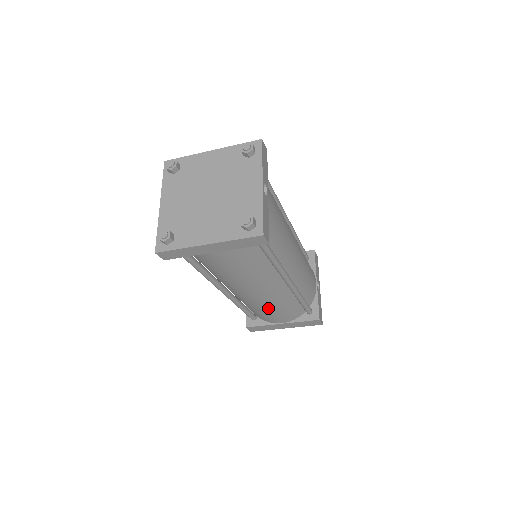
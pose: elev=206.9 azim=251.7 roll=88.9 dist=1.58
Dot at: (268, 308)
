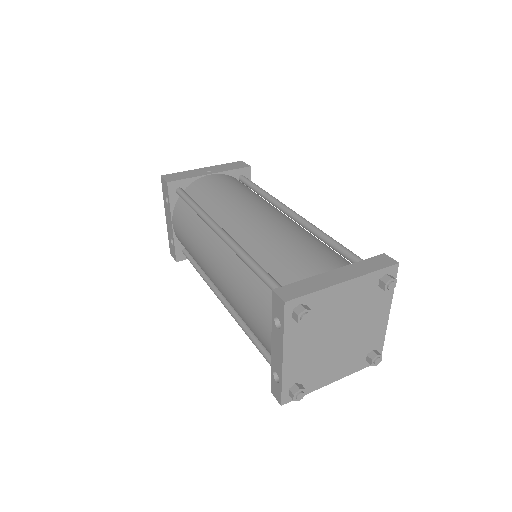
Dot at: occluded
